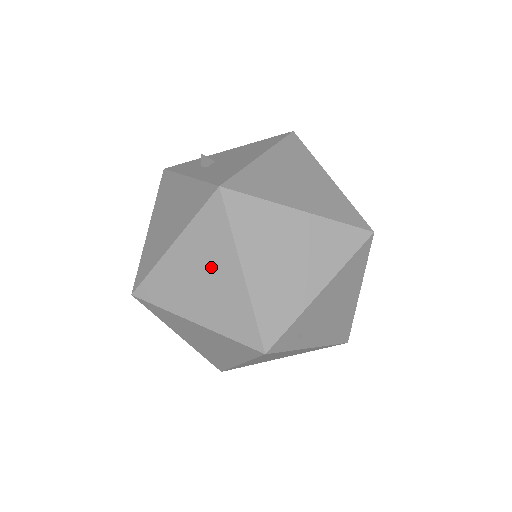
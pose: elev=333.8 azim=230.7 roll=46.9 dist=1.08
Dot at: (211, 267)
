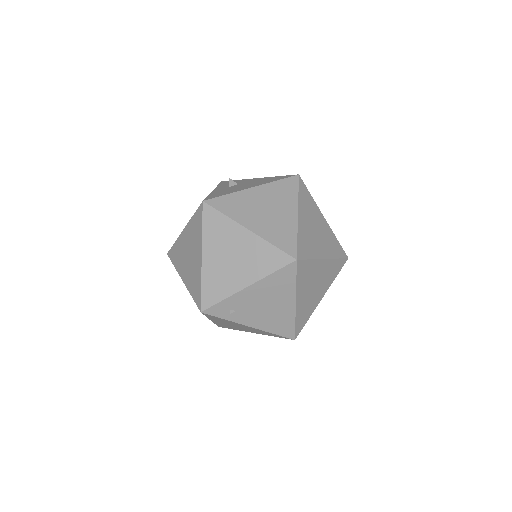
Dot at: (193, 249)
